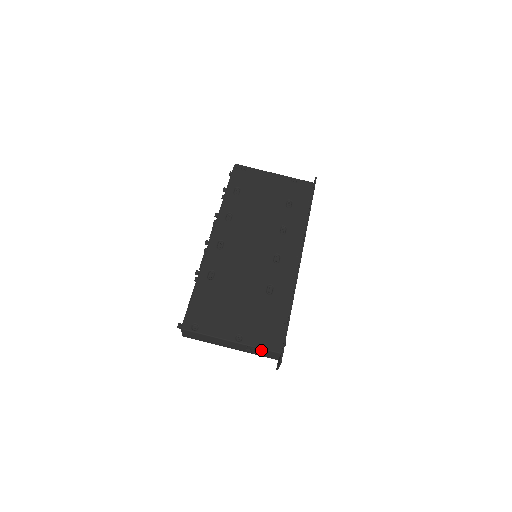
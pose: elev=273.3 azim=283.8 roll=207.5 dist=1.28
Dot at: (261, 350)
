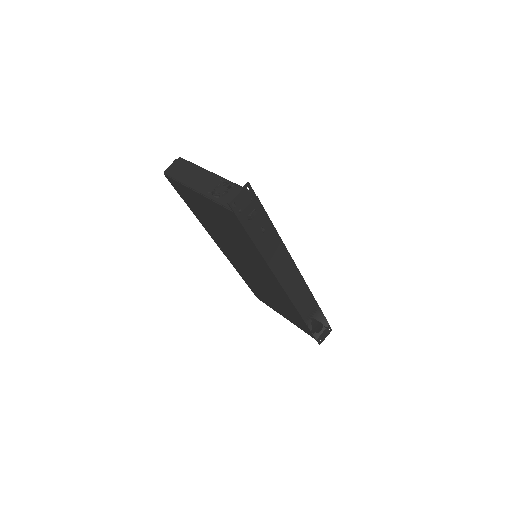
Dot at: (232, 188)
